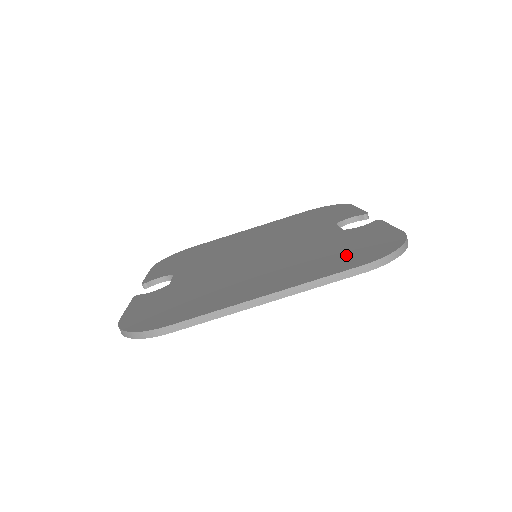
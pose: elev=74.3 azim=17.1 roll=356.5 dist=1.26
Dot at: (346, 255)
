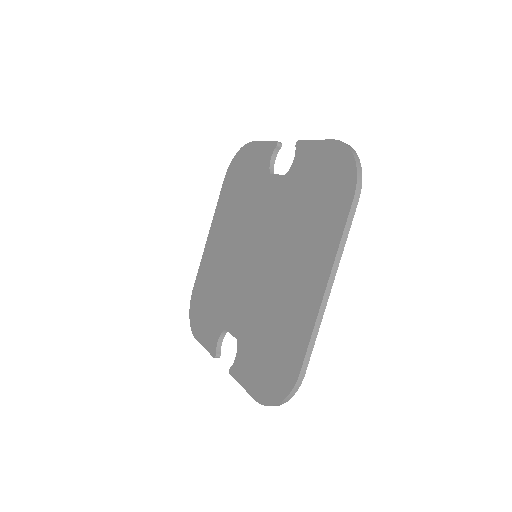
Dot at: (327, 200)
